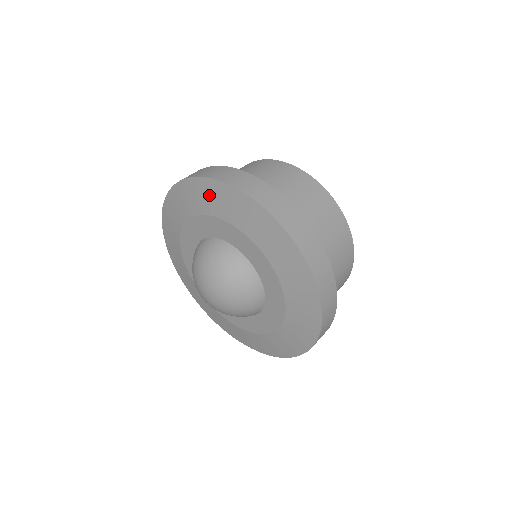
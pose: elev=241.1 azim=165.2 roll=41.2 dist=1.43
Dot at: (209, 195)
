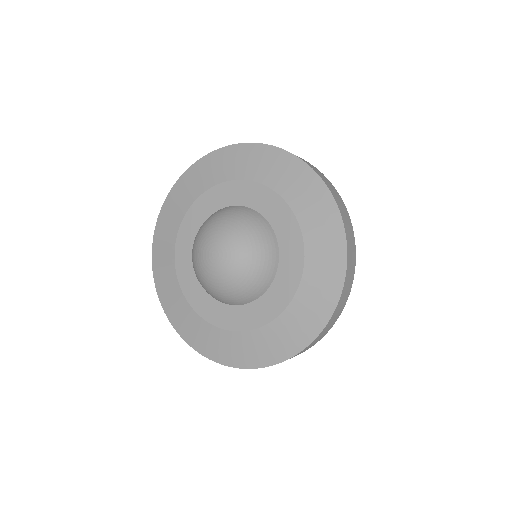
Dot at: (223, 162)
